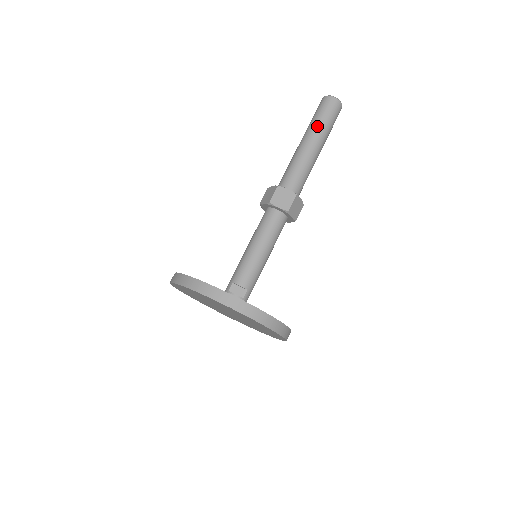
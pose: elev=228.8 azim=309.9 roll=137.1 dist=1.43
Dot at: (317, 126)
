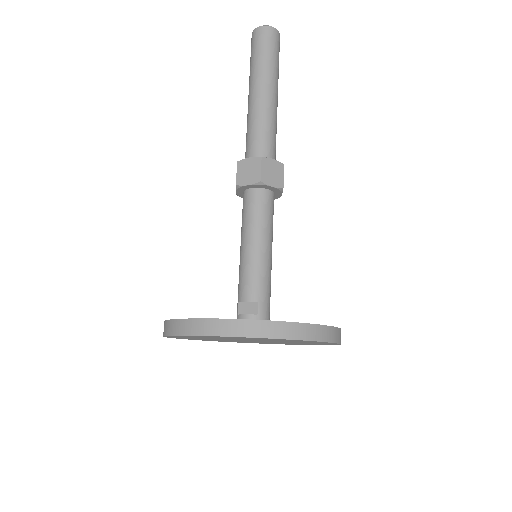
Dot at: (255, 70)
